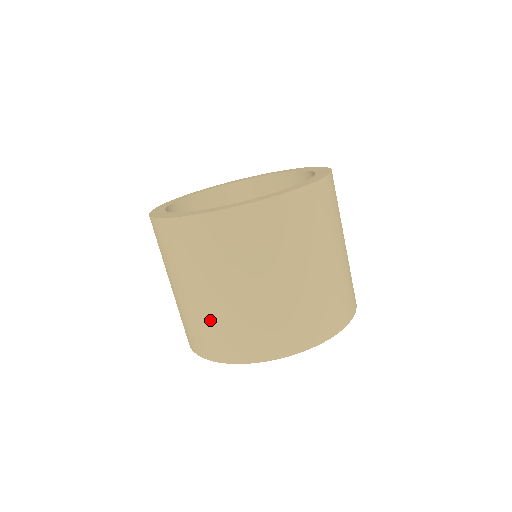
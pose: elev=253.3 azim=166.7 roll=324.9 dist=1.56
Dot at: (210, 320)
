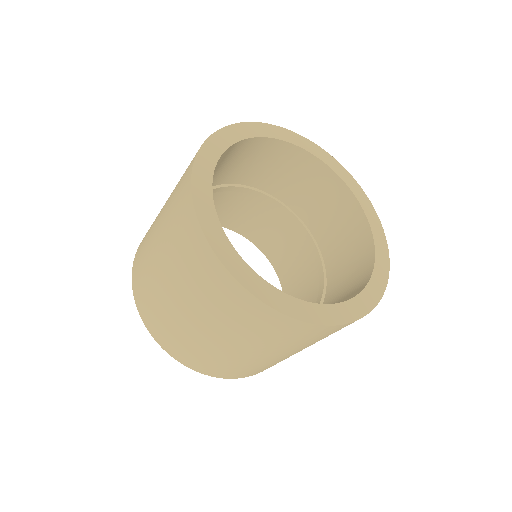
Dot at: (165, 311)
